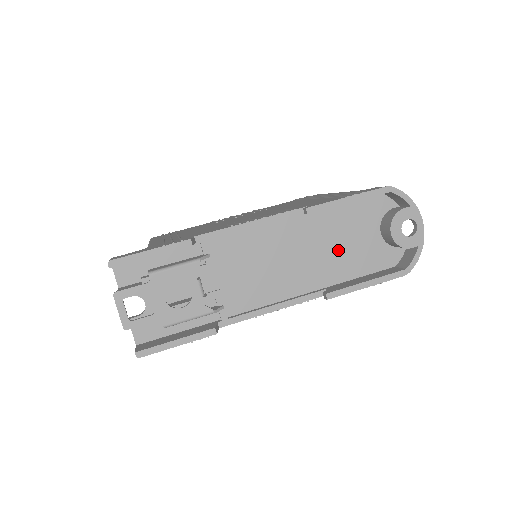
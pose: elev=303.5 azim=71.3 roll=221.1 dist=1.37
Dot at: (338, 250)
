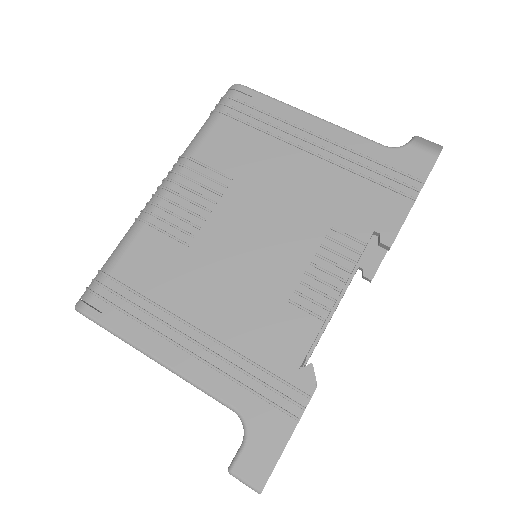
Dot at: occluded
